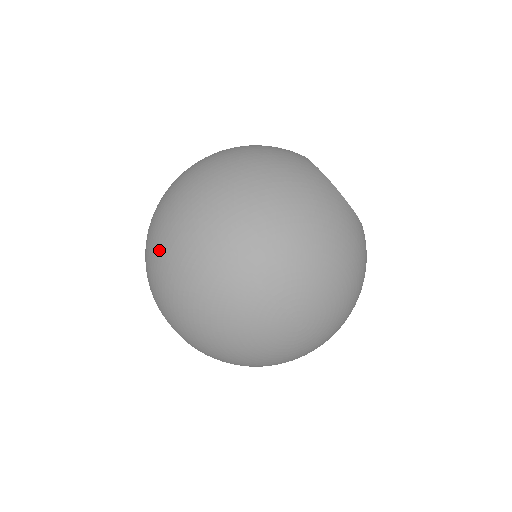
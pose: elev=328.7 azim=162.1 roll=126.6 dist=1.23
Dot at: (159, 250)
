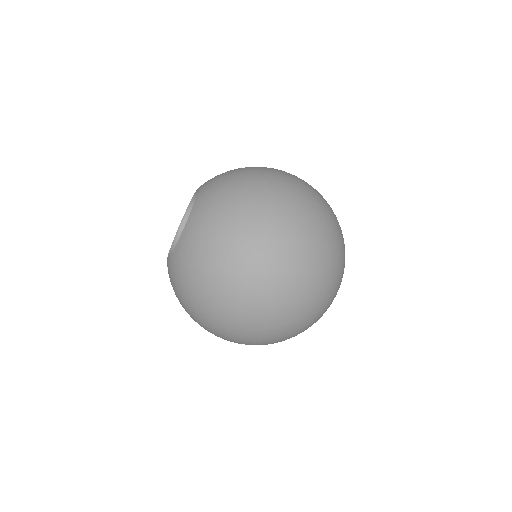
Dot at: occluded
